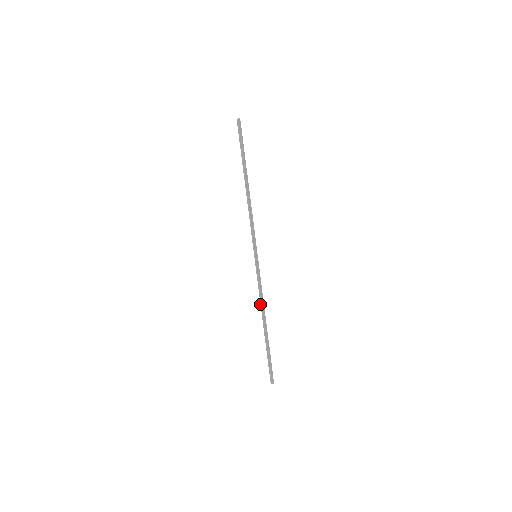
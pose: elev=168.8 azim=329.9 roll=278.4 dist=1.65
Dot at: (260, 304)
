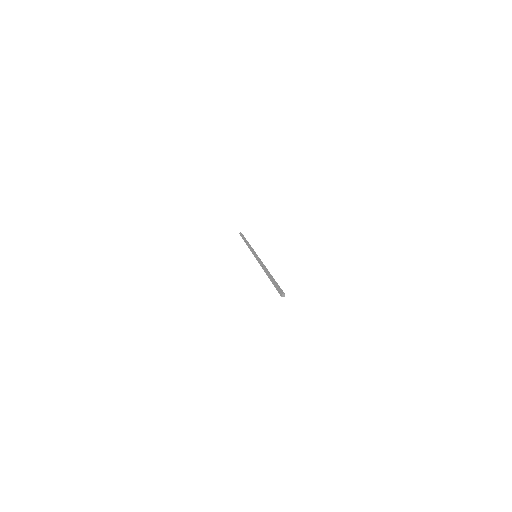
Dot at: occluded
